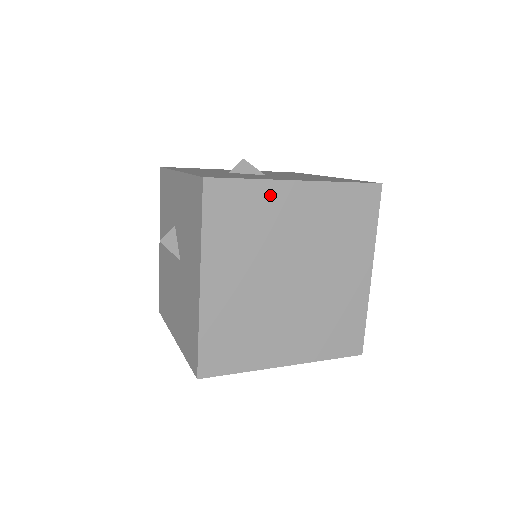
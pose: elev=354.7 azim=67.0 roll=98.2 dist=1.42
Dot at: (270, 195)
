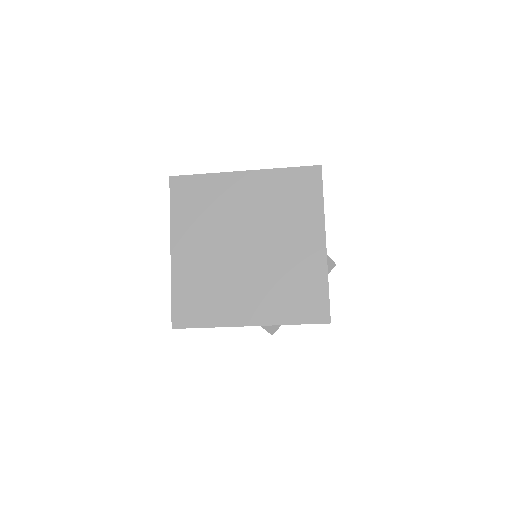
Dot at: (220, 184)
